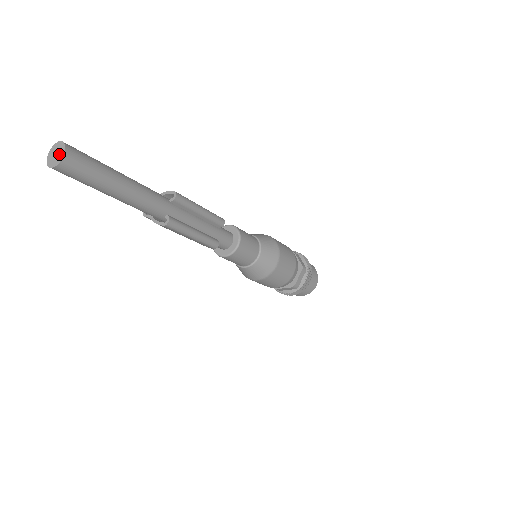
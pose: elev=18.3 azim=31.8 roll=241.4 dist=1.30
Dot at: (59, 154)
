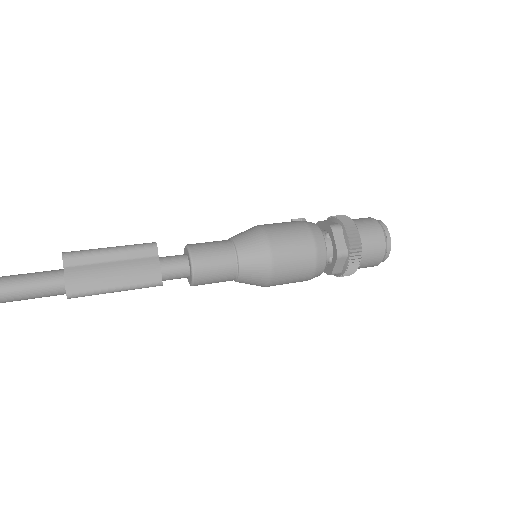
Dot at: out of frame
